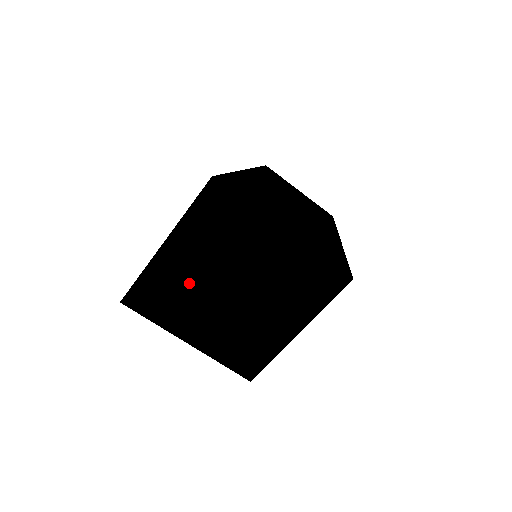
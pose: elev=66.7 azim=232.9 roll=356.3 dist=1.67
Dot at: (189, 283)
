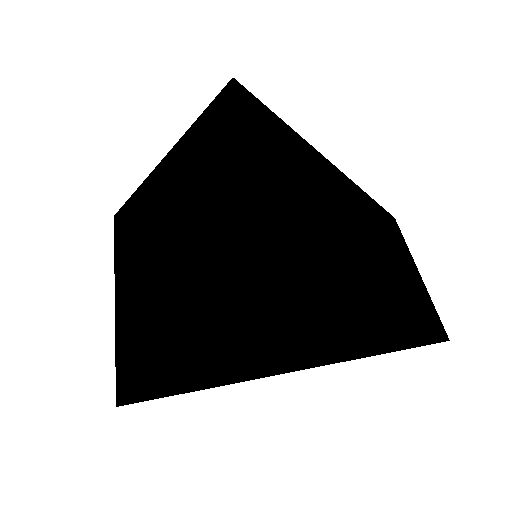
Dot at: (155, 214)
